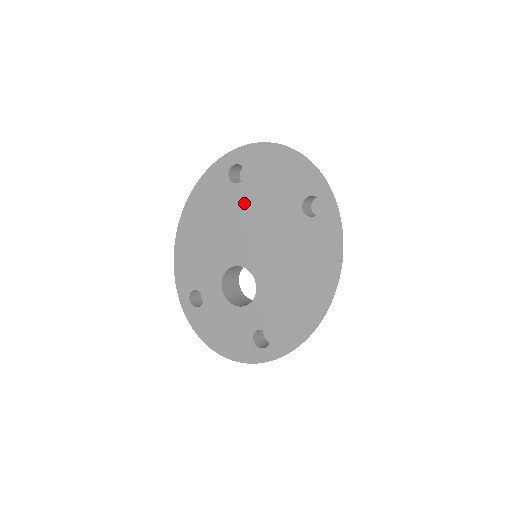
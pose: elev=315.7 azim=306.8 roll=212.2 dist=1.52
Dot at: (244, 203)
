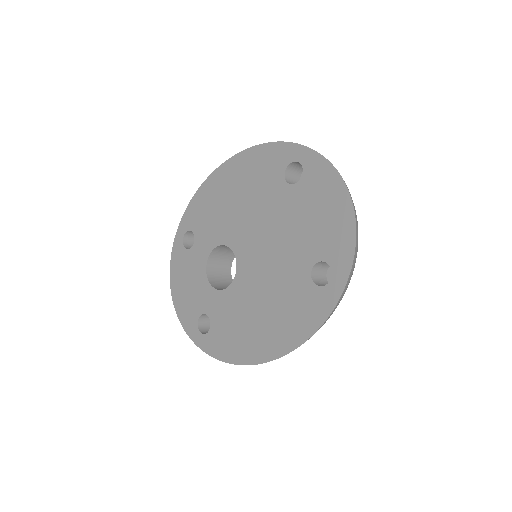
Dot at: (278, 206)
